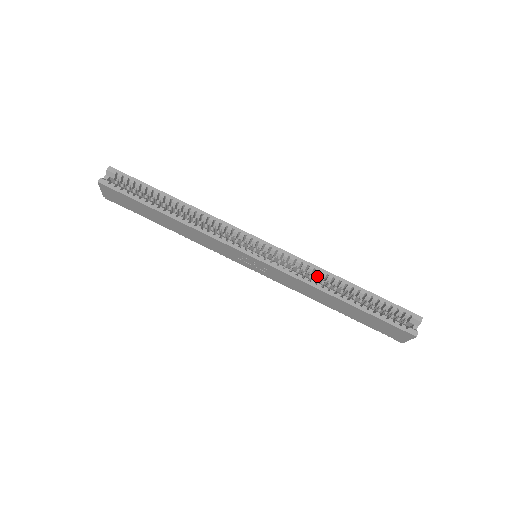
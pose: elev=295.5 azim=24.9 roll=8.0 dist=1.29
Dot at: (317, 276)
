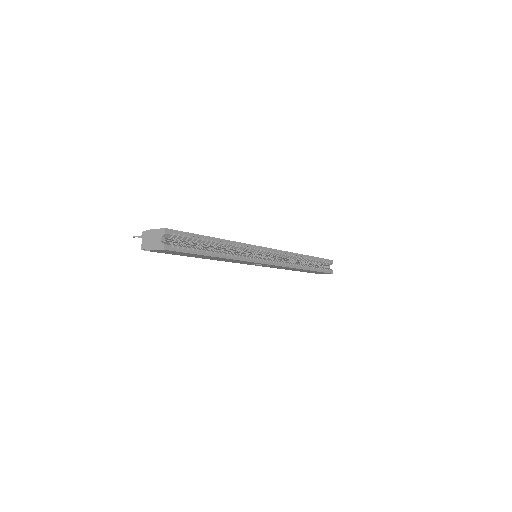
Dot at: occluded
